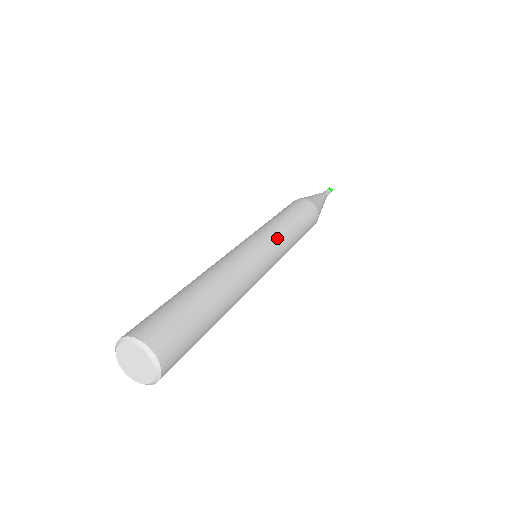
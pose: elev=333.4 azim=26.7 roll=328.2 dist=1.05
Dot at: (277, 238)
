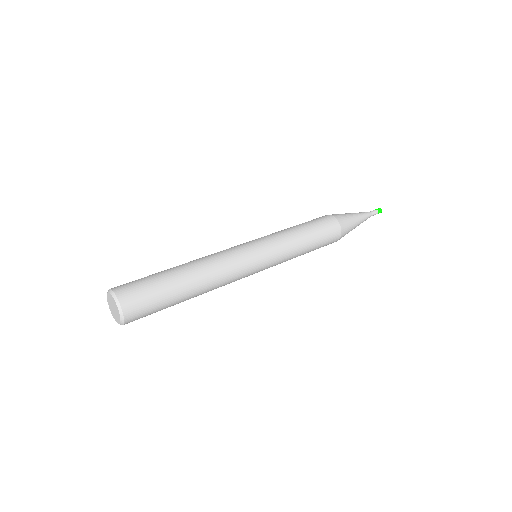
Dot at: (279, 252)
